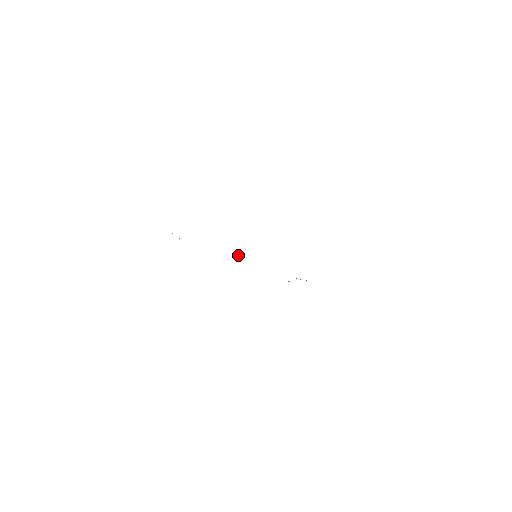
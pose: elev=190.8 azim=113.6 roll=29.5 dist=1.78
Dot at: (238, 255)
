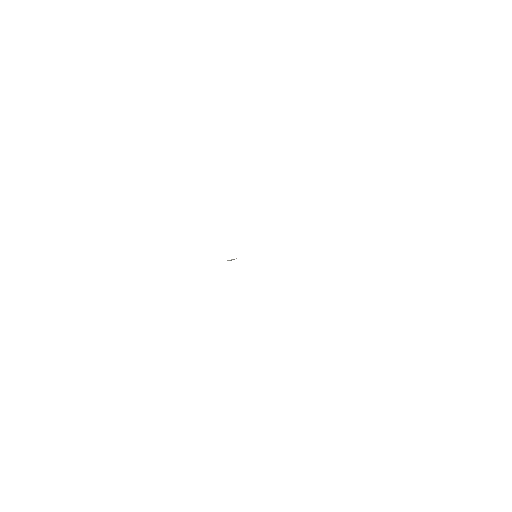
Dot at: (231, 260)
